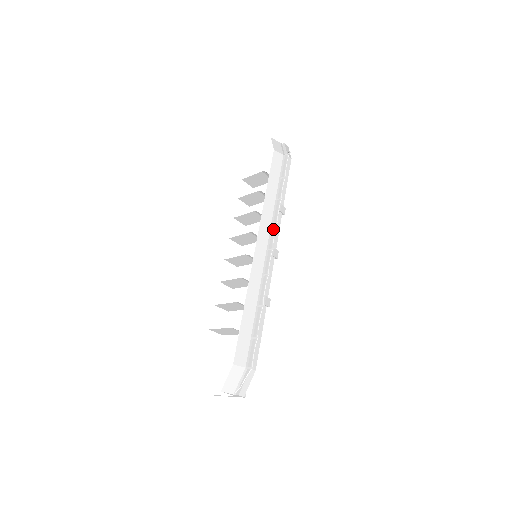
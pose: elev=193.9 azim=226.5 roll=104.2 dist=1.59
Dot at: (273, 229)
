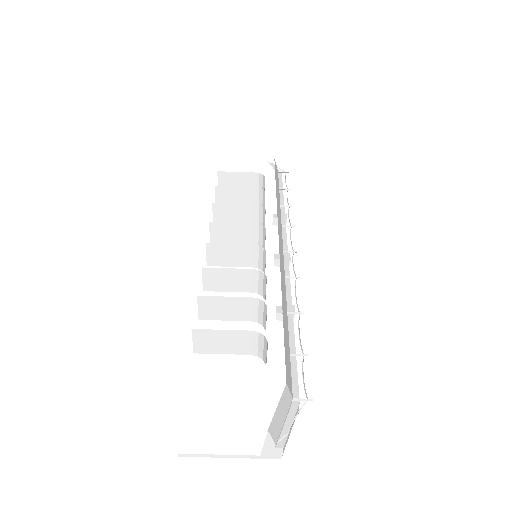
Dot at: (284, 232)
